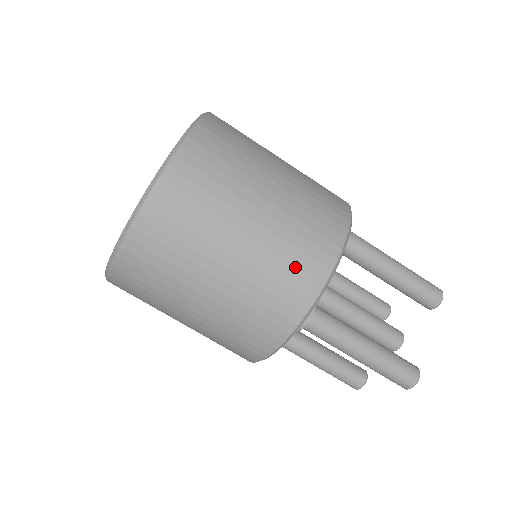
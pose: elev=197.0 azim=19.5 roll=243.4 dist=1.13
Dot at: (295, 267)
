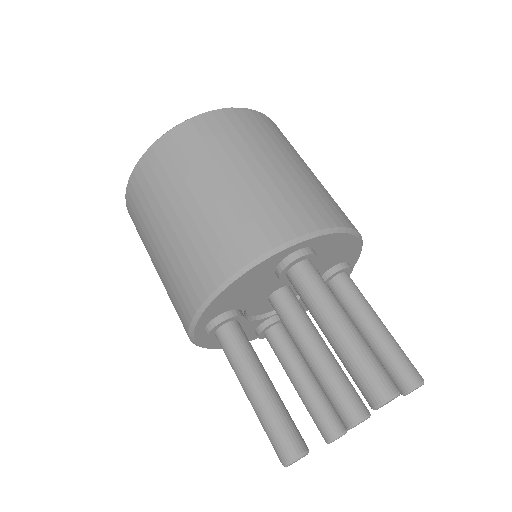
Dot at: (185, 278)
